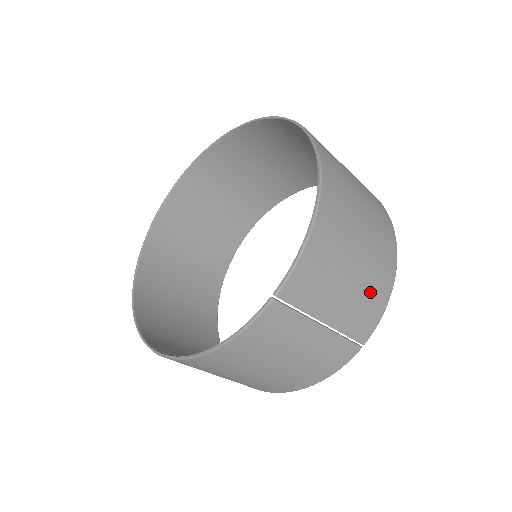
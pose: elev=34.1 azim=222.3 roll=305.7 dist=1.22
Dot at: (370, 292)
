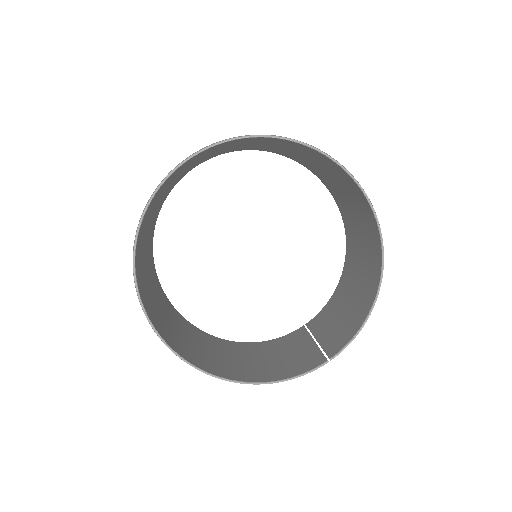
Dot at: occluded
